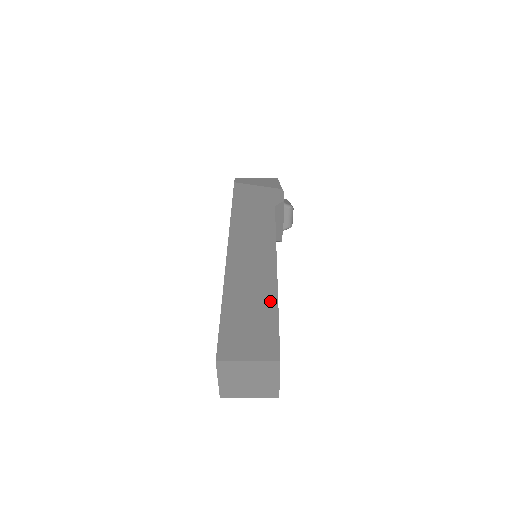
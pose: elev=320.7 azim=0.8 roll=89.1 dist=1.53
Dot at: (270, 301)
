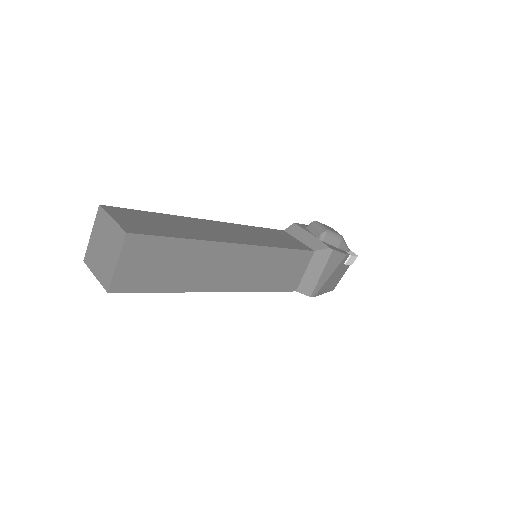
Dot at: occluded
